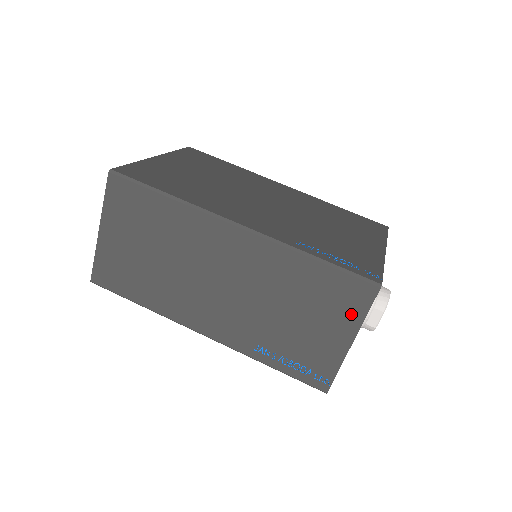
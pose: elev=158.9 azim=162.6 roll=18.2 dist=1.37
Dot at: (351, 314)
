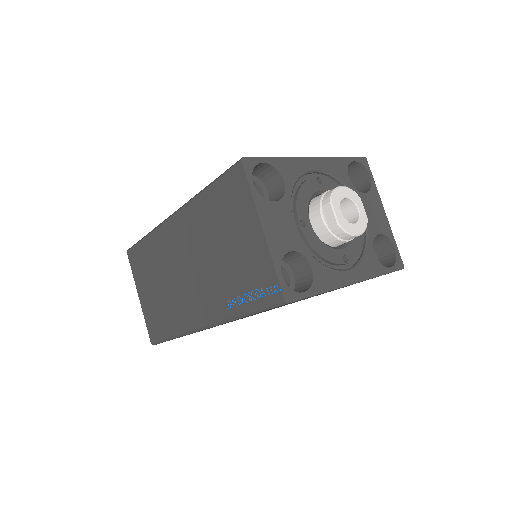
Dot at: (244, 203)
